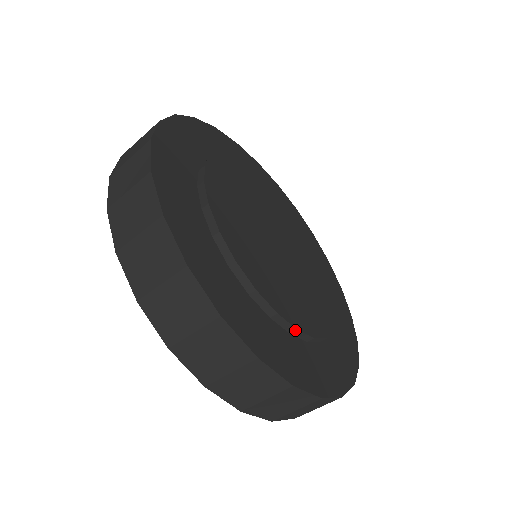
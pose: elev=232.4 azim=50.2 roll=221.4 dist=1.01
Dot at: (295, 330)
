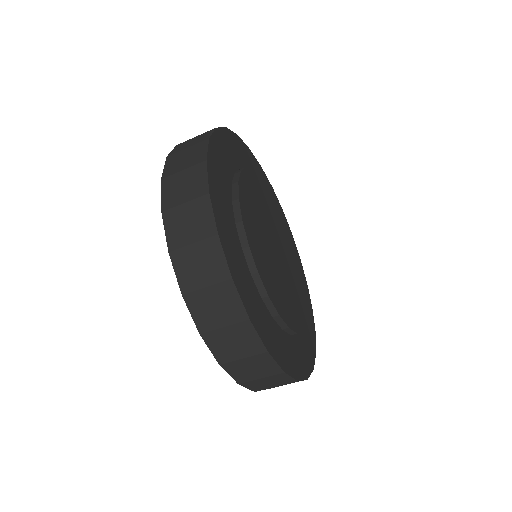
Dot at: (305, 327)
